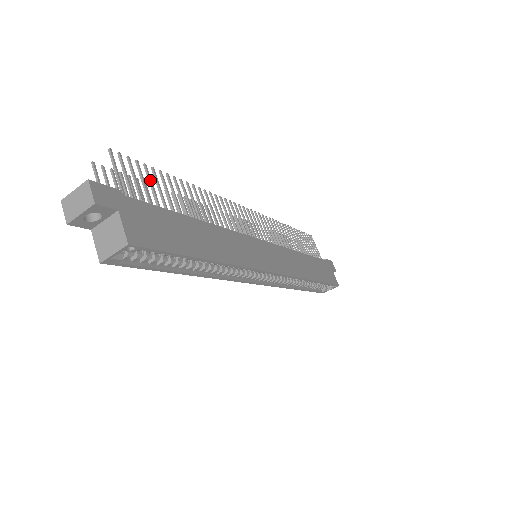
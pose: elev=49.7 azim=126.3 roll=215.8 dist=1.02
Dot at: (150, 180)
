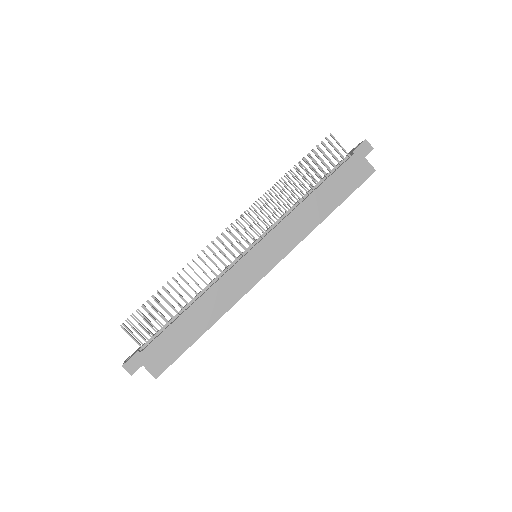
Dot at: (149, 315)
